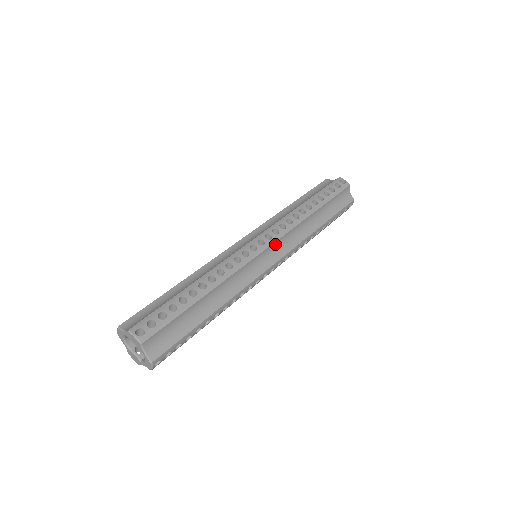
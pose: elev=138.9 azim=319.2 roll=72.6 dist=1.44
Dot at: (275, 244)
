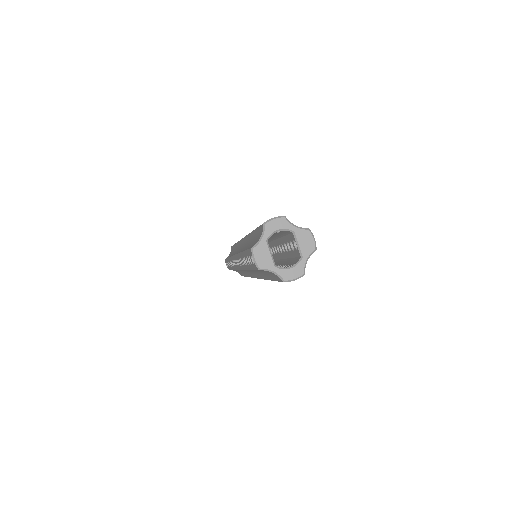
Dot at: occluded
